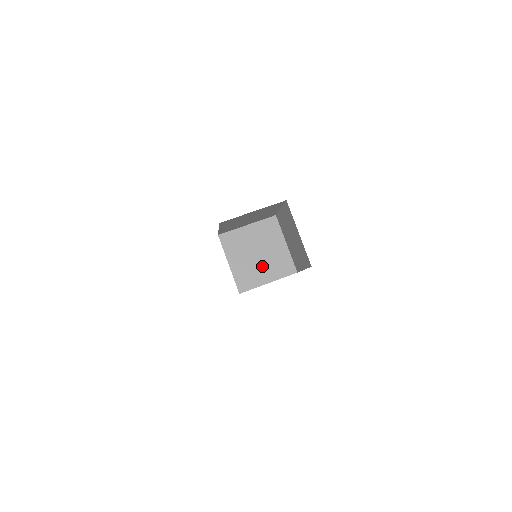
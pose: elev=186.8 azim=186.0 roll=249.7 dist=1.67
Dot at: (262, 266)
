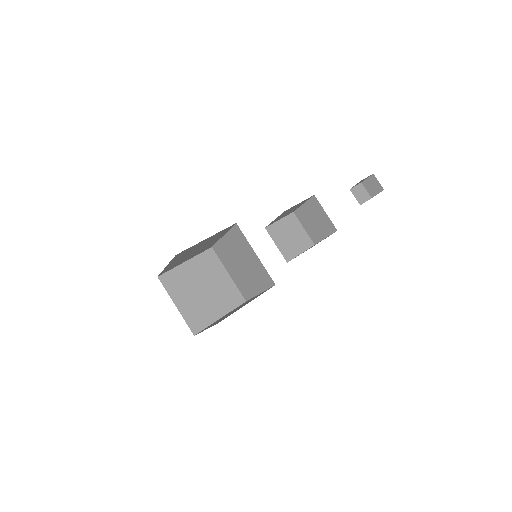
Dot at: (236, 268)
